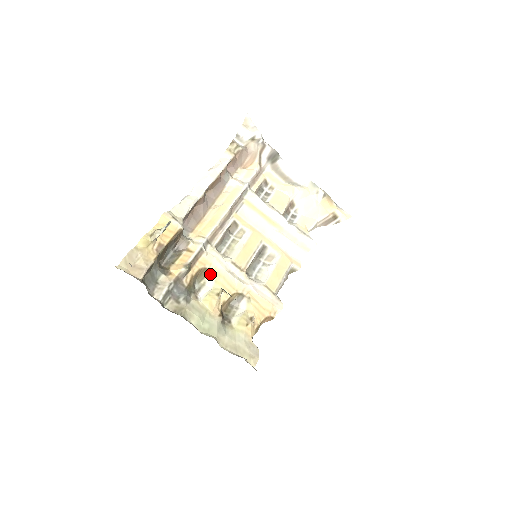
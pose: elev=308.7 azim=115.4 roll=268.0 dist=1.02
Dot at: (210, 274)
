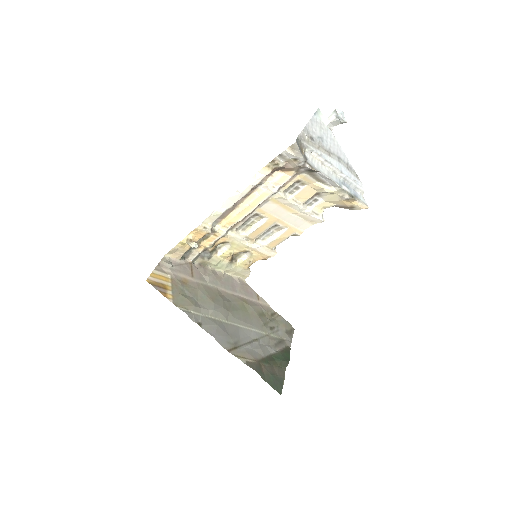
Dot at: (228, 243)
